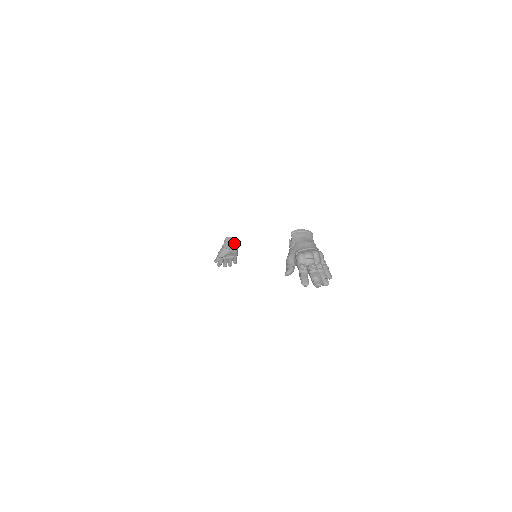
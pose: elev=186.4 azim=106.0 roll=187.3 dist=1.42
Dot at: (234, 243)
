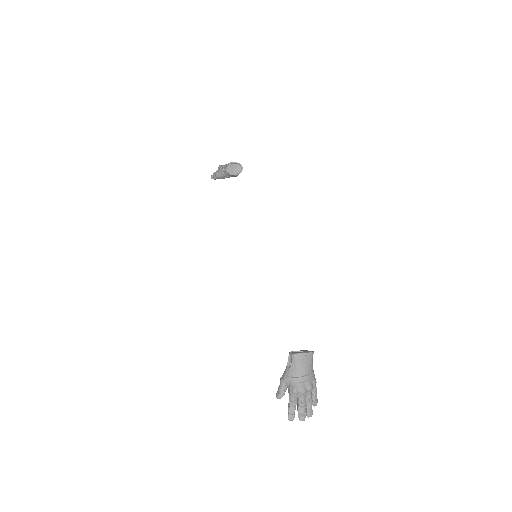
Dot at: (236, 172)
